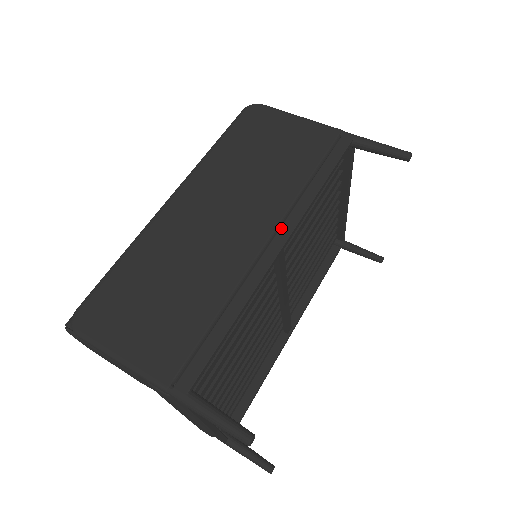
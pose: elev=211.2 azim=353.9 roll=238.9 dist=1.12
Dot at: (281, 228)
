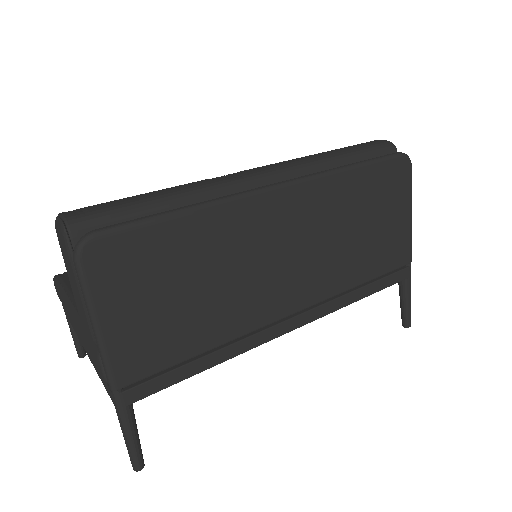
Dot at: (307, 313)
